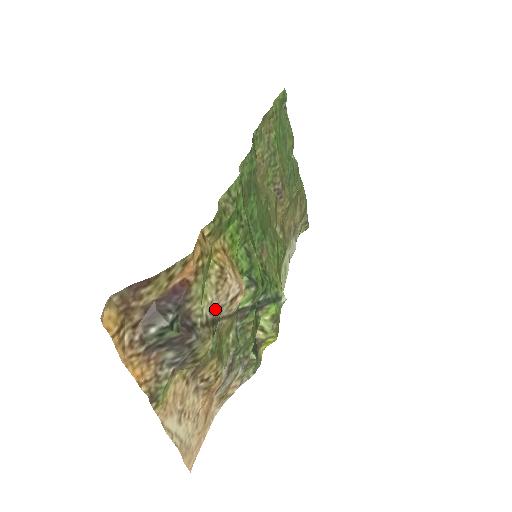
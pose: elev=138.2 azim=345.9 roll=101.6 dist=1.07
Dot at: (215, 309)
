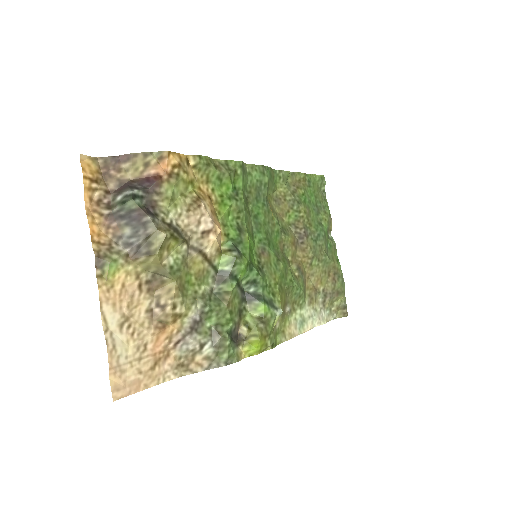
Dot at: (184, 227)
